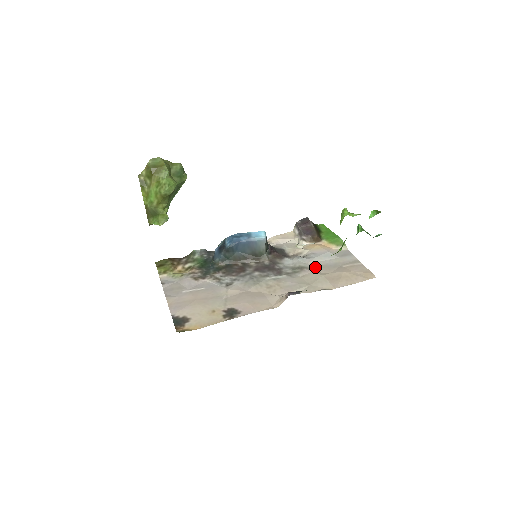
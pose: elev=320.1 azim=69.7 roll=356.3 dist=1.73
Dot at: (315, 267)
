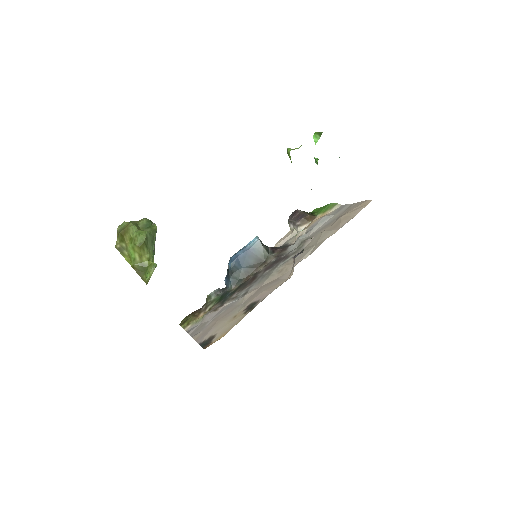
Dot at: (316, 233)
